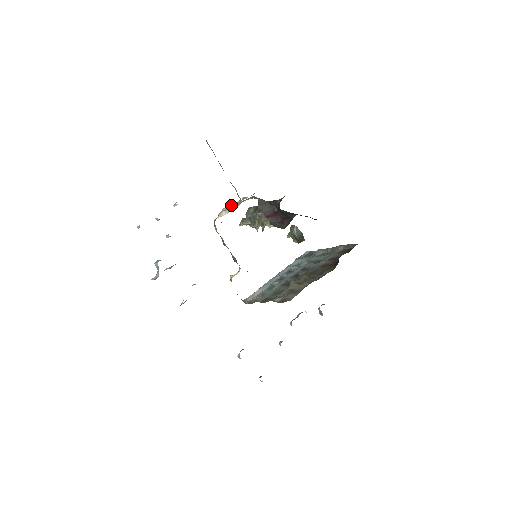
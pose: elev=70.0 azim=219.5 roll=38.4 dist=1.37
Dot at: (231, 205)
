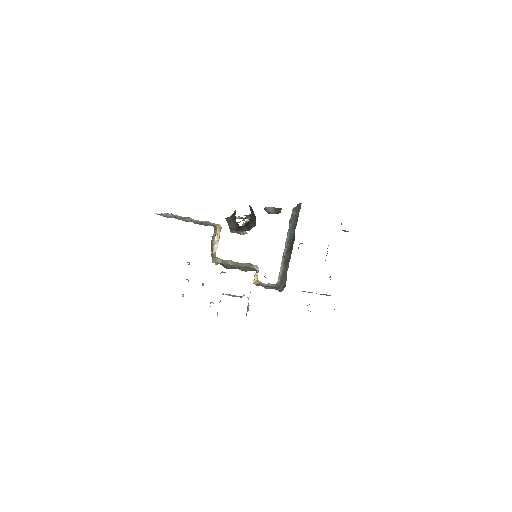
Dot at: (215, 238)
